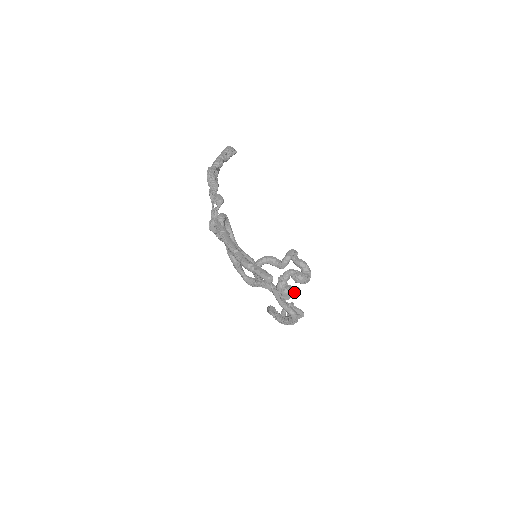
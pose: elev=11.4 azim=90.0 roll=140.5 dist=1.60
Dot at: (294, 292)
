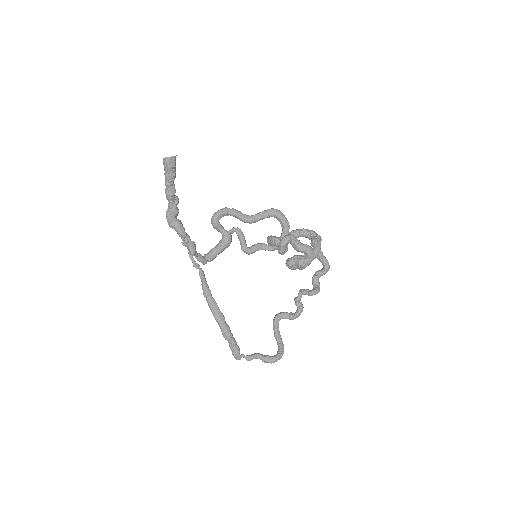
Dot at: occluded
